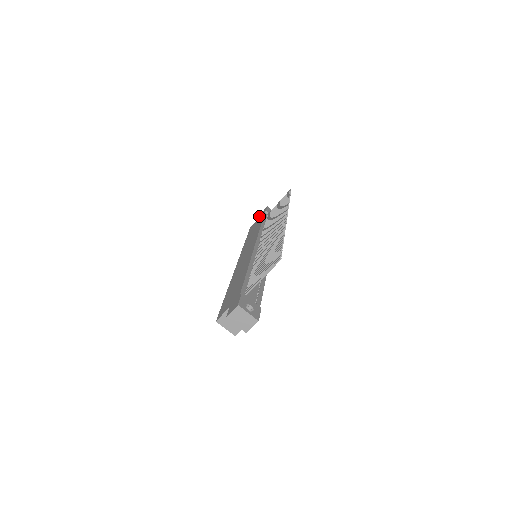
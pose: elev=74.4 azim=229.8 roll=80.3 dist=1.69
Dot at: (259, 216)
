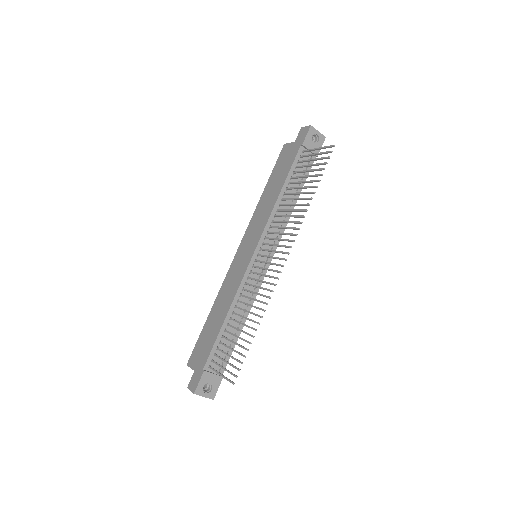
Dot at: (297, 136)
